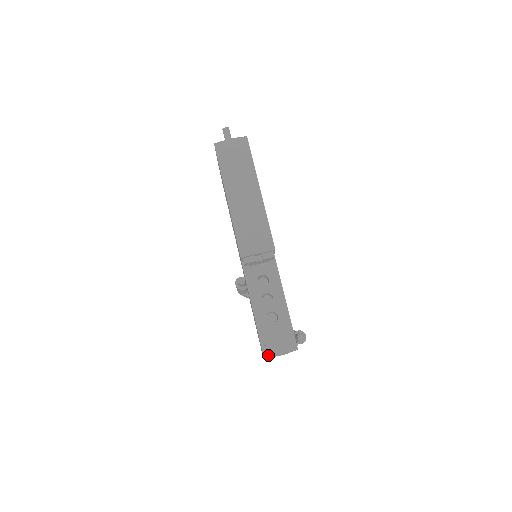
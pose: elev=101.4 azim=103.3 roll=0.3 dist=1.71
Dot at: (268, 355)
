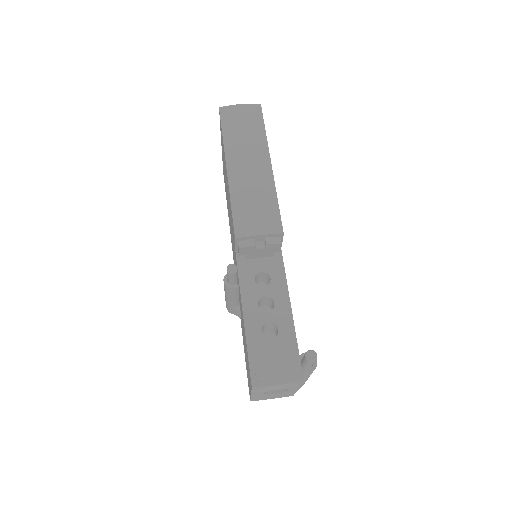
Dot at: (258, 383)
